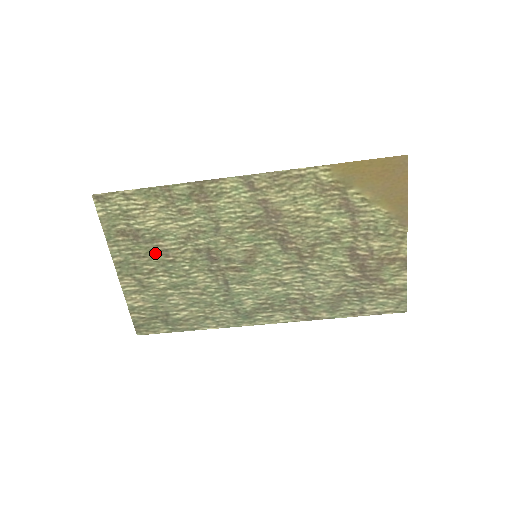
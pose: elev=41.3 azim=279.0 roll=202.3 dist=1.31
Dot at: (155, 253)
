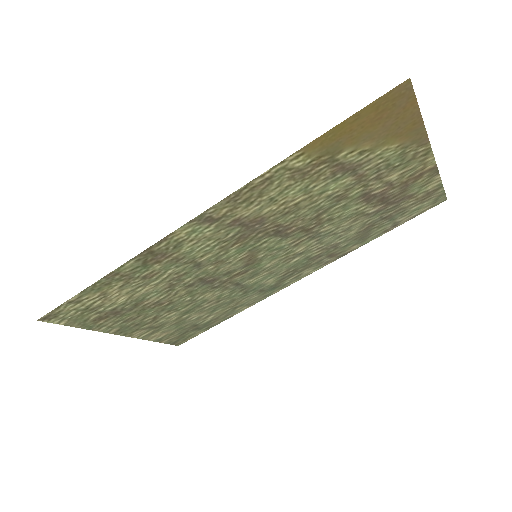
Dot at: (147, 309)
